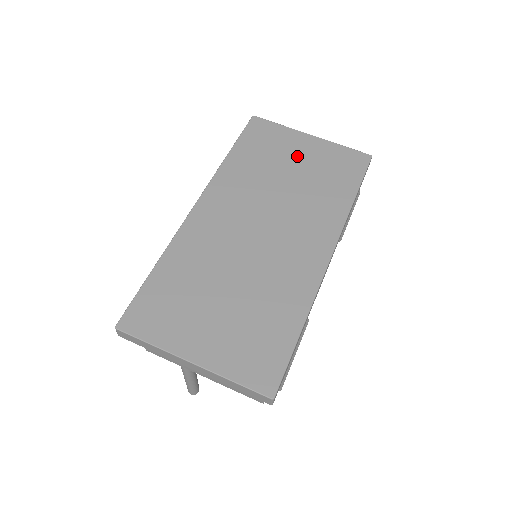
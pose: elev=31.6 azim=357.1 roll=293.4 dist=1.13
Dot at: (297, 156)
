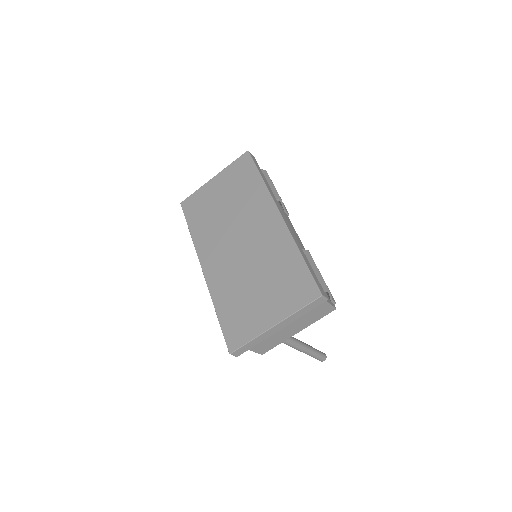
Dot at: (218, 194)
